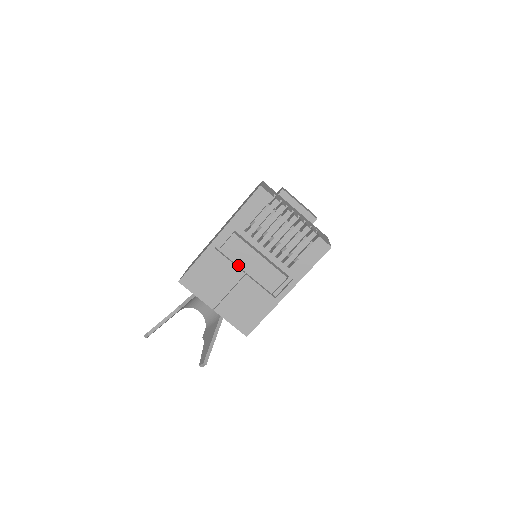
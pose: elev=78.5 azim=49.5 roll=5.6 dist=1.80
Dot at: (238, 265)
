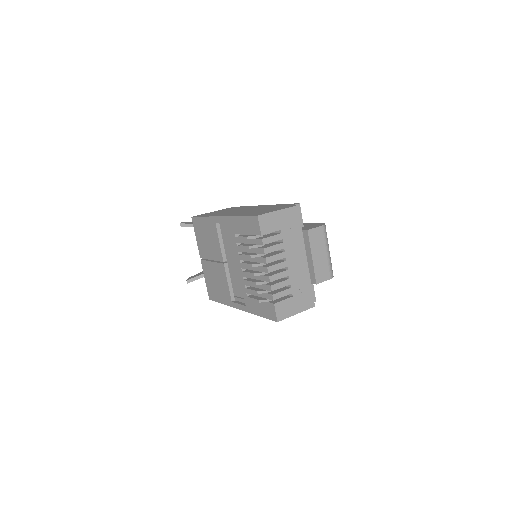
Dot at: (226, 251)
